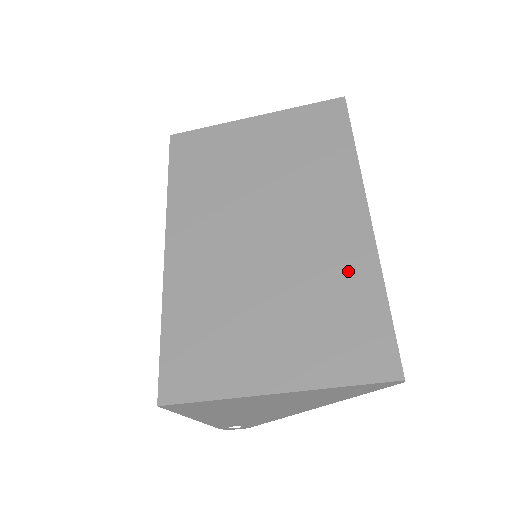
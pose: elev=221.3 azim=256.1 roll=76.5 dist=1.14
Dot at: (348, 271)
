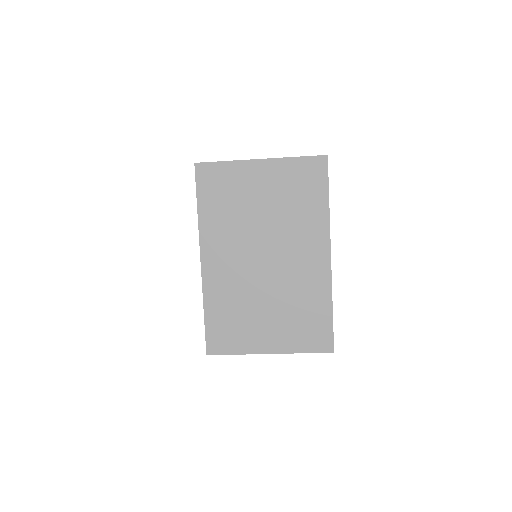
Dot at: (314, 292)
